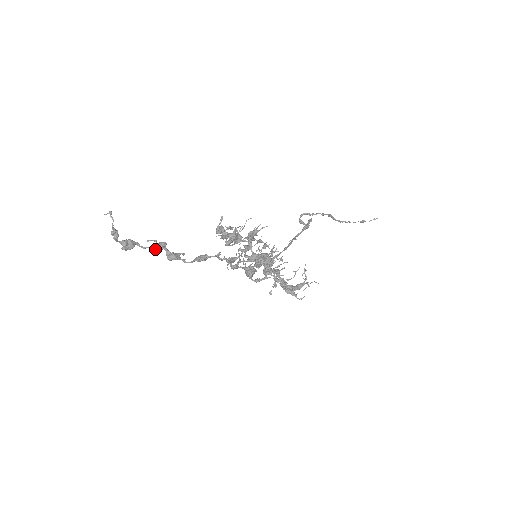
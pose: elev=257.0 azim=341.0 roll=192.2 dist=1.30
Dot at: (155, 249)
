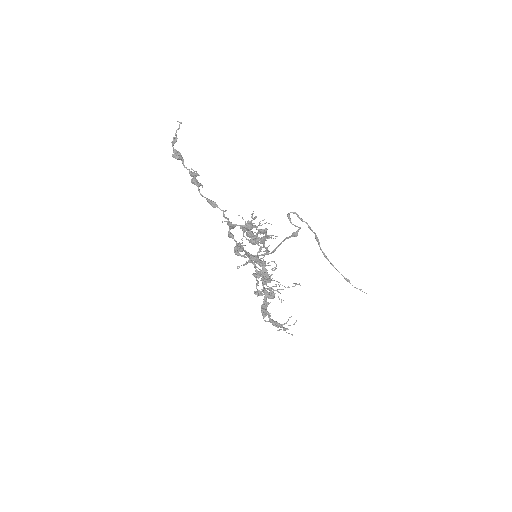
Dot at: (190, 172)
